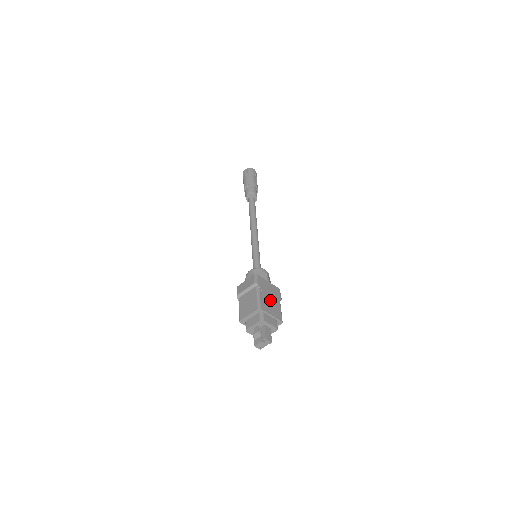
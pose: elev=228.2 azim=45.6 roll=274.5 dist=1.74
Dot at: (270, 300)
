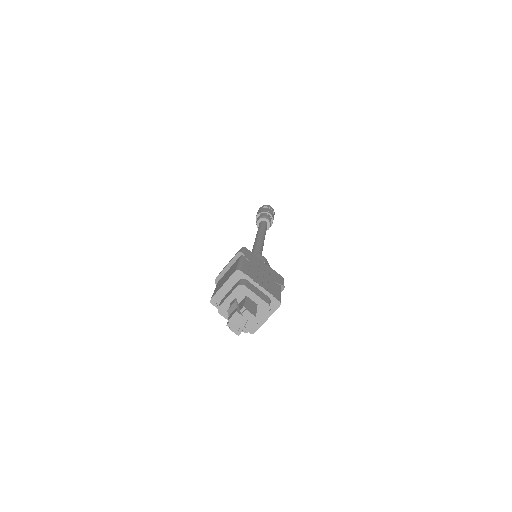
Dot at: (262, 275)
